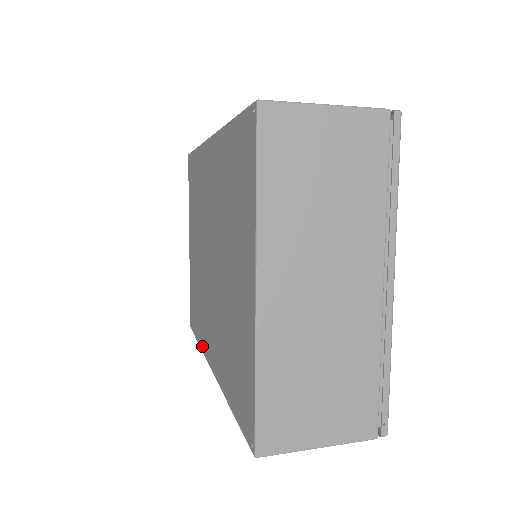
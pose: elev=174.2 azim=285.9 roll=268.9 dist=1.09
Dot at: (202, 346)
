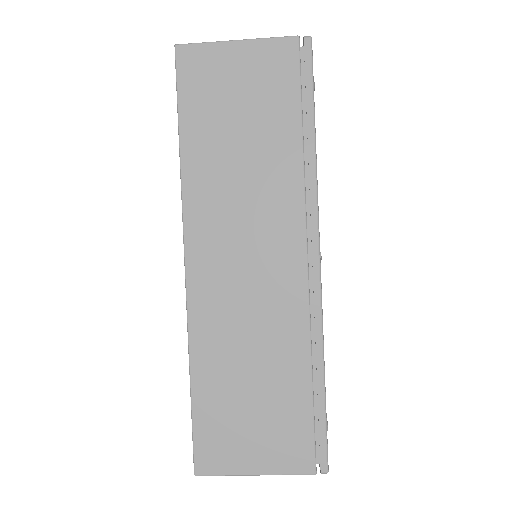
Dot at: (189, 336)
